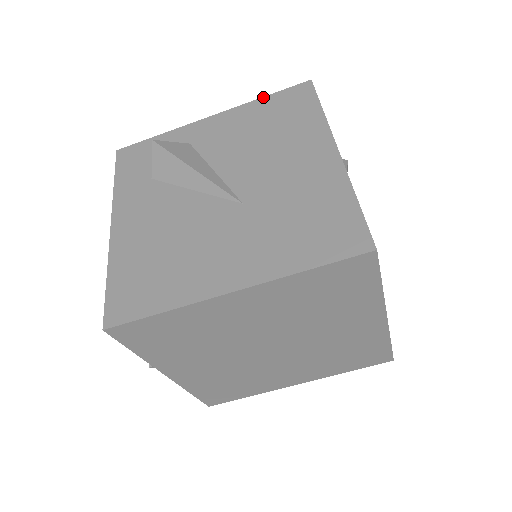
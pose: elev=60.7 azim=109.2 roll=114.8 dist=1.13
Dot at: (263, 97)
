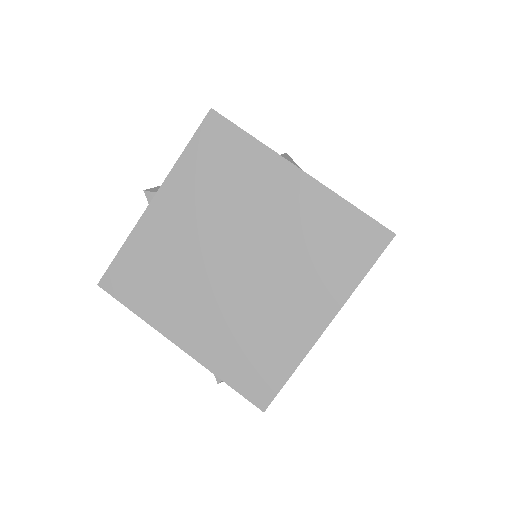
Dot at: occluded
